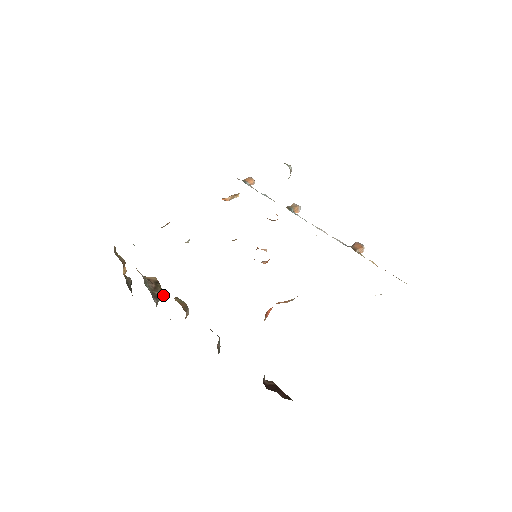
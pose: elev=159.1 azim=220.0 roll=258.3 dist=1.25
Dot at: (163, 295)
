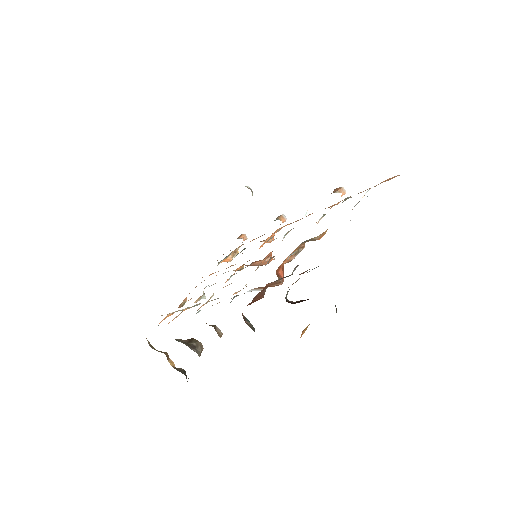
Dot at: (201, 345)
